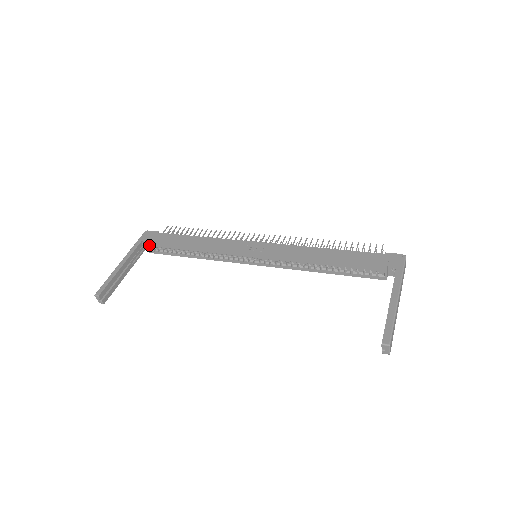
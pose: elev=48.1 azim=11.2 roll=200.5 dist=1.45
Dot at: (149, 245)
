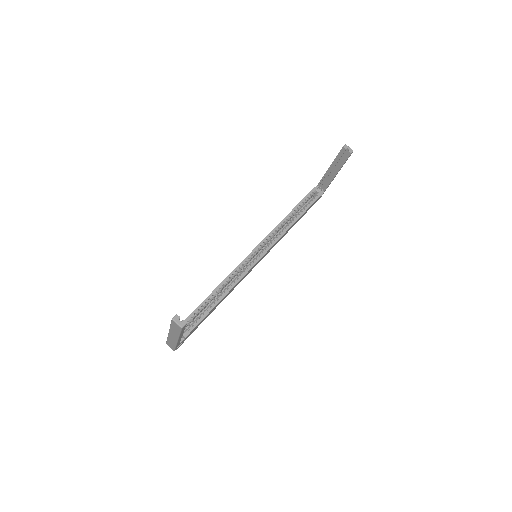
Dot at: occluded
